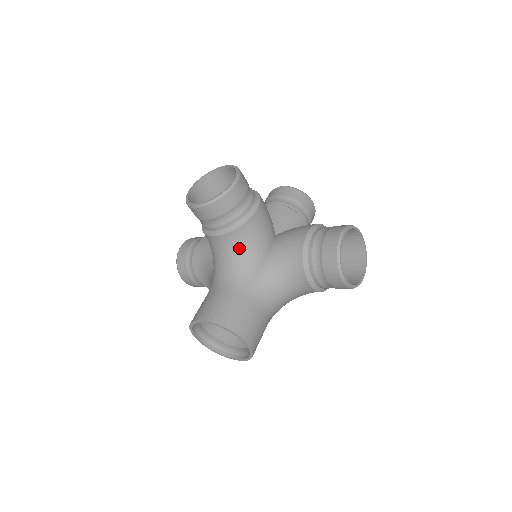
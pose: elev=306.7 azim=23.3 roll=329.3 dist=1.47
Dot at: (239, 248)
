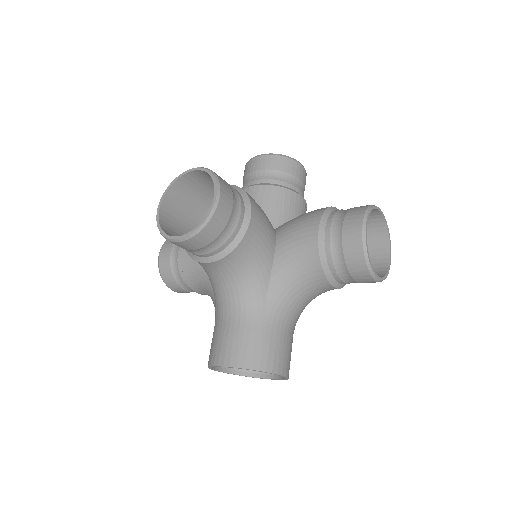
Dot at: (241, 269)
